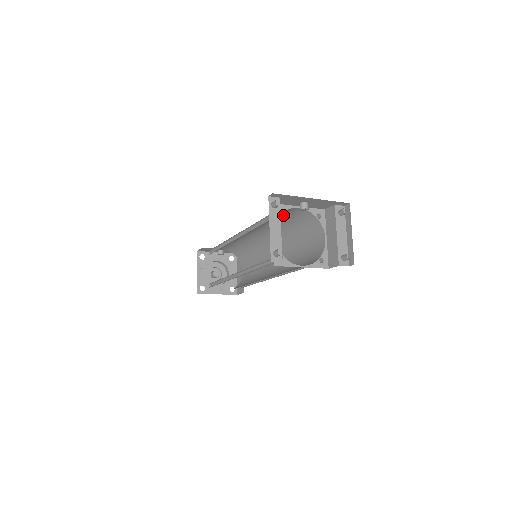
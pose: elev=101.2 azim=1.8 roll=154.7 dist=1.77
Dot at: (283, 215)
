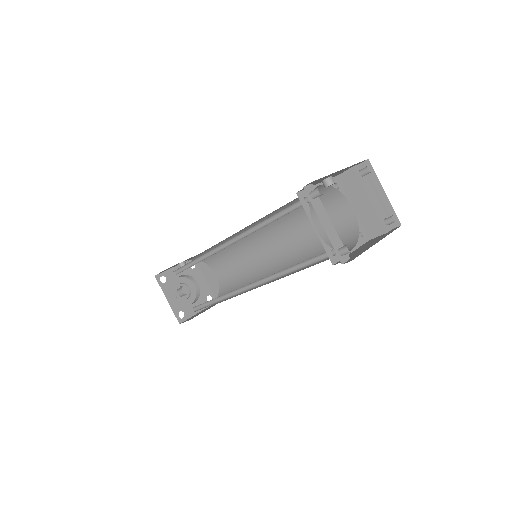
Dot at: occluded
